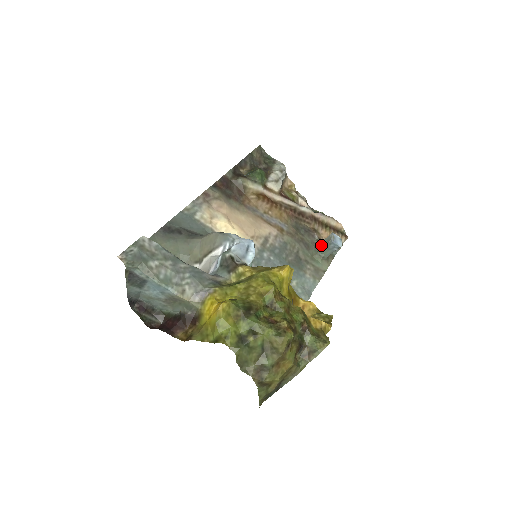
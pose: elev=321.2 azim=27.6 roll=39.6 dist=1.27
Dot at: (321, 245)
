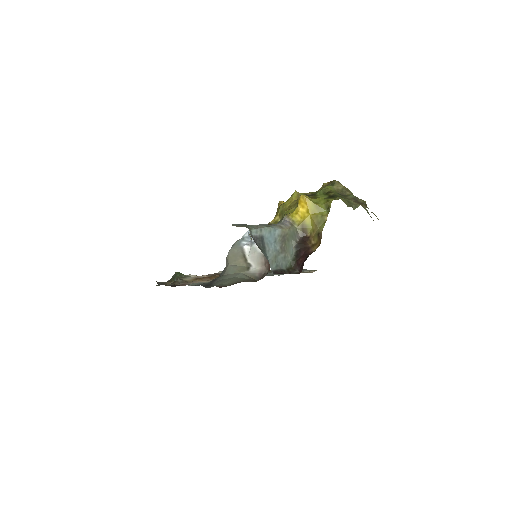
Dot at: occluded
